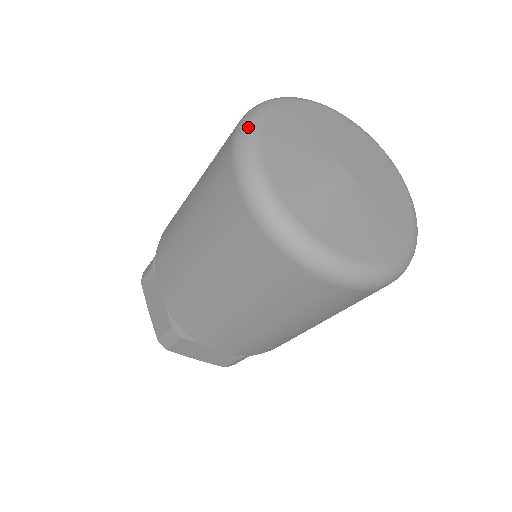
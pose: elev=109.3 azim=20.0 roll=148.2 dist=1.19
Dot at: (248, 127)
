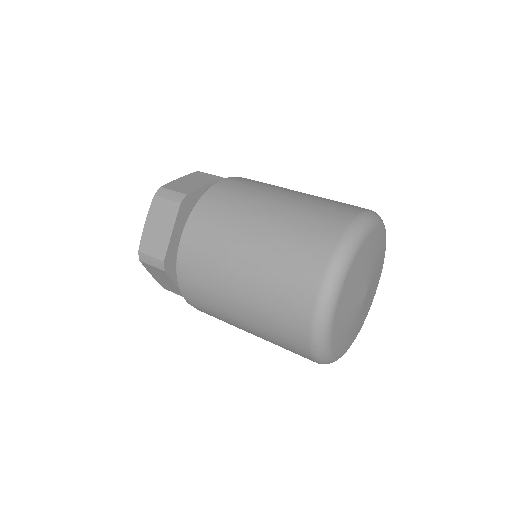
Dot at: (353, 245)
